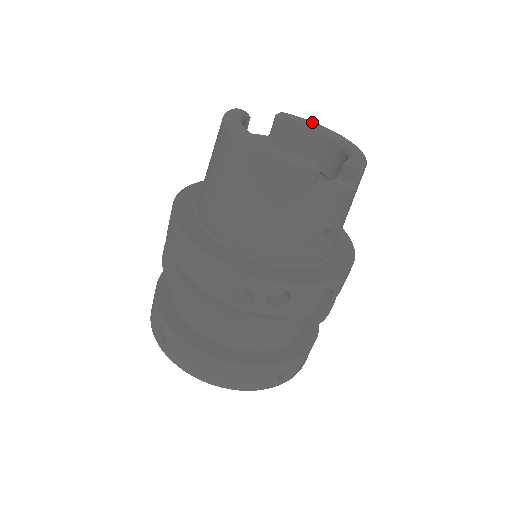
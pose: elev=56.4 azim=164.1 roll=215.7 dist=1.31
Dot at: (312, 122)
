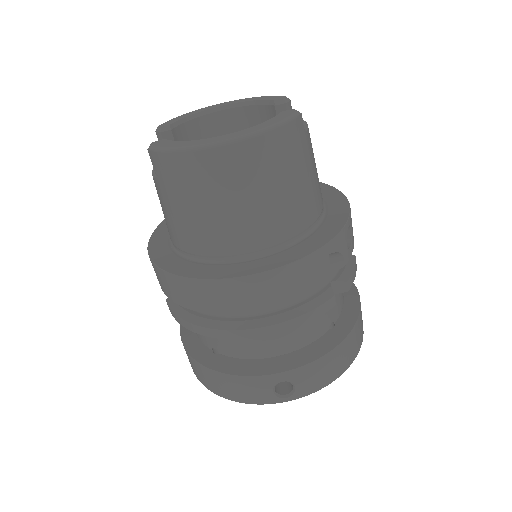
Dot at: (185, 114)
